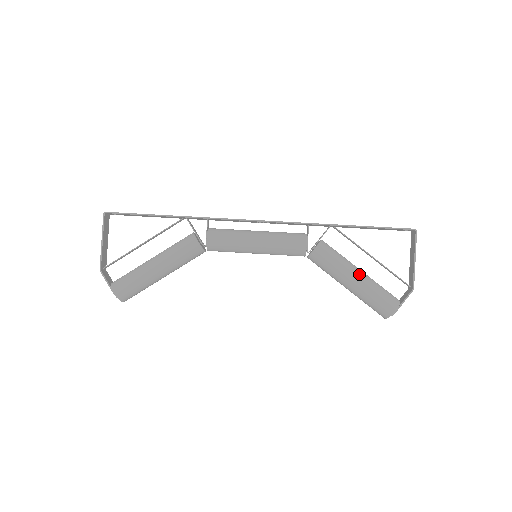
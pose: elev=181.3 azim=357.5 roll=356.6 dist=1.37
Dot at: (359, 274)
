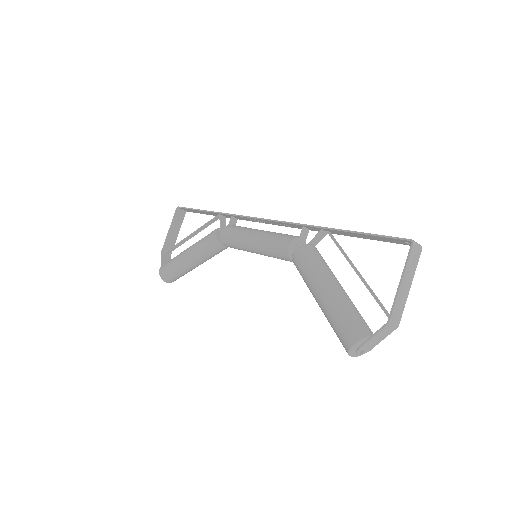
Dot at: (329, 288)
